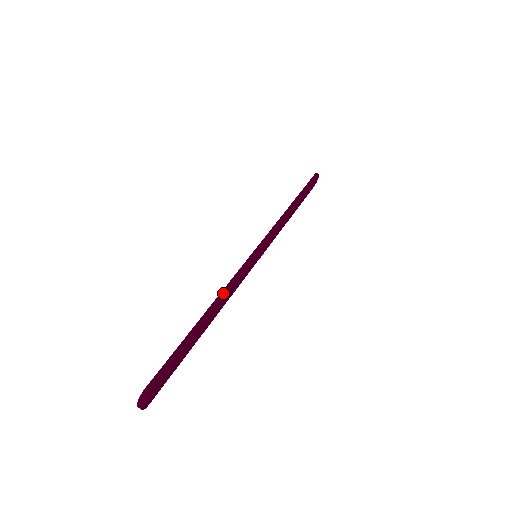
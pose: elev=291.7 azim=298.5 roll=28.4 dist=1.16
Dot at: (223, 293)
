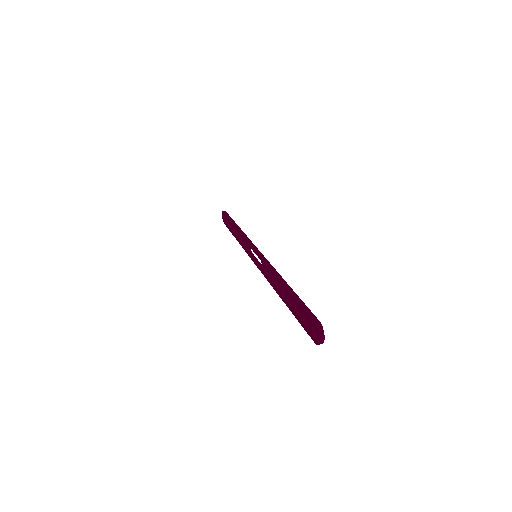
Dot at: (274, 271)
